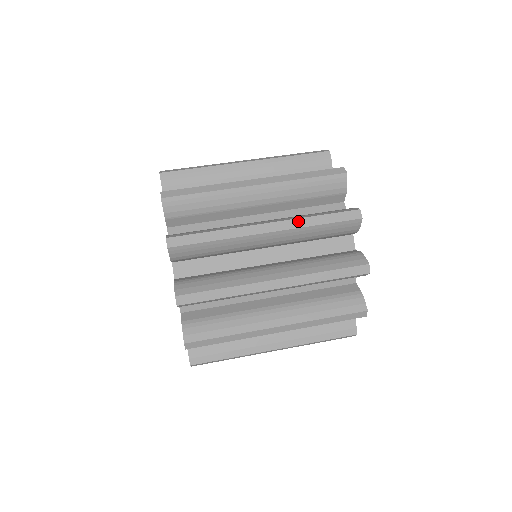
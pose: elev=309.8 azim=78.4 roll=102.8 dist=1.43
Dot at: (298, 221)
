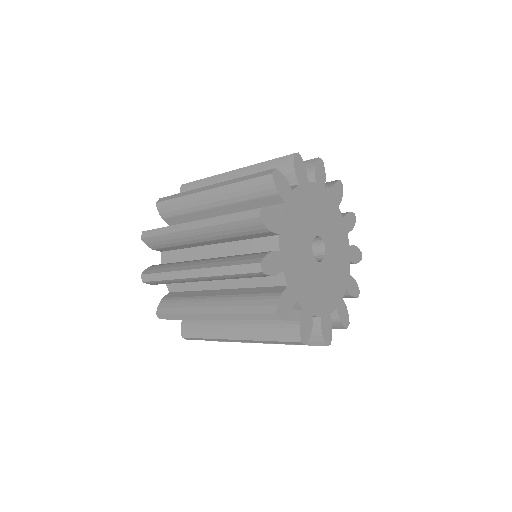
Dot at: occluded
